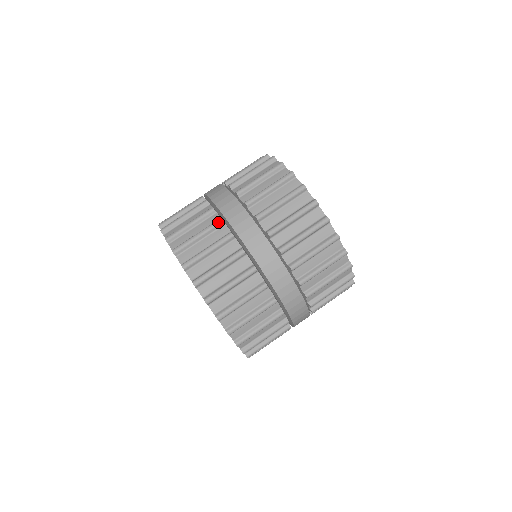
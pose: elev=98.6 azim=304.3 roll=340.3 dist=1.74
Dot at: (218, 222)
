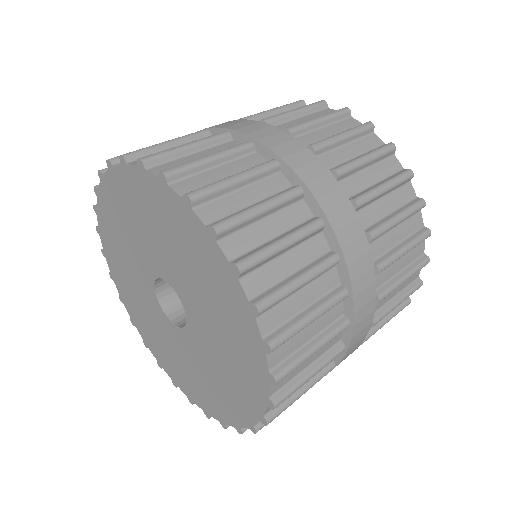
Dot at: occluded
